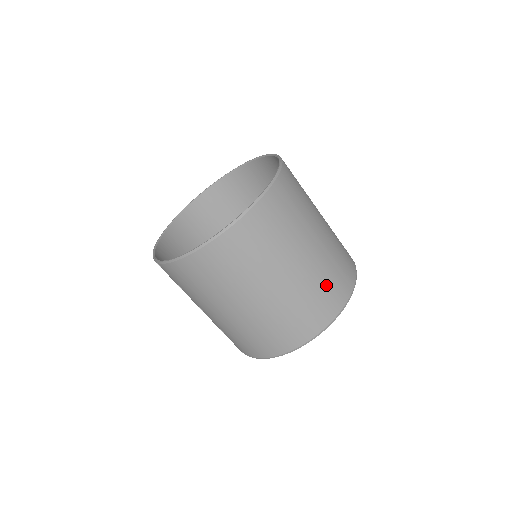
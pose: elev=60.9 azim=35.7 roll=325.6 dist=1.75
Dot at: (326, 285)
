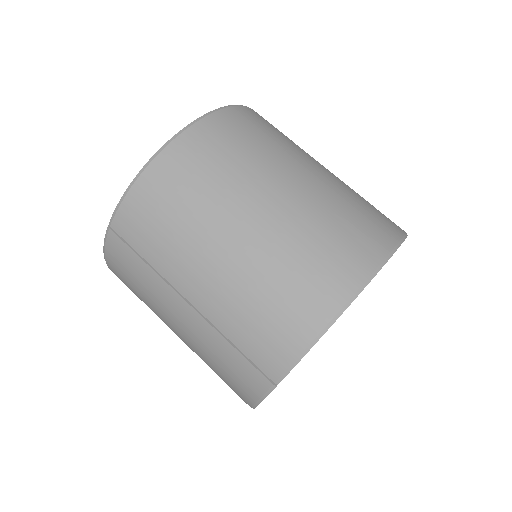
Dot at: (364, 204)
